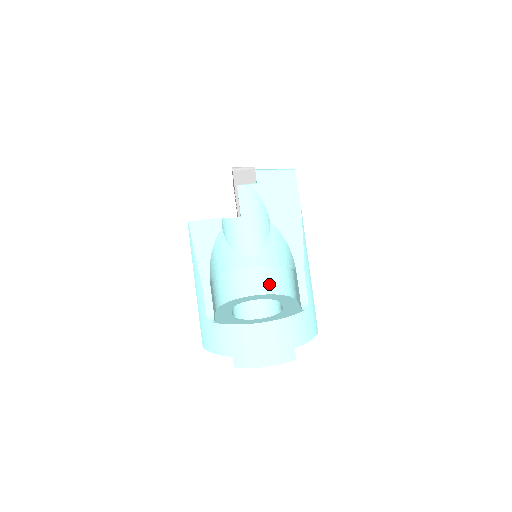
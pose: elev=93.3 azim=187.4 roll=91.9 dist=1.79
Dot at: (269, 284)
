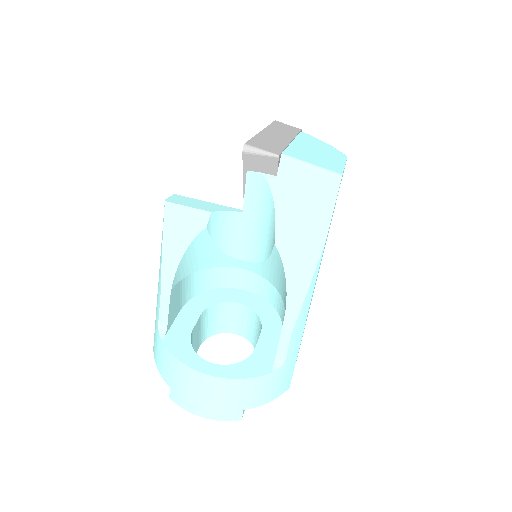
Dot at: (265, 288)
